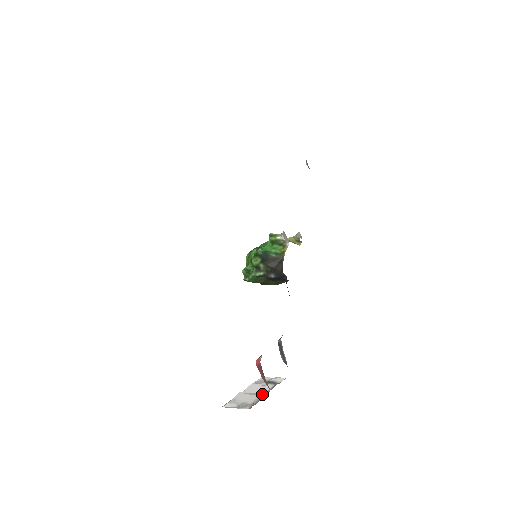
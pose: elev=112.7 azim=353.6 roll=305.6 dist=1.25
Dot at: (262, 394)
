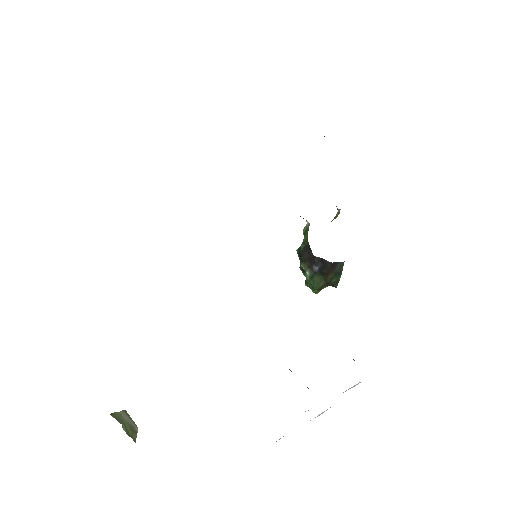
Dot at: occluded
